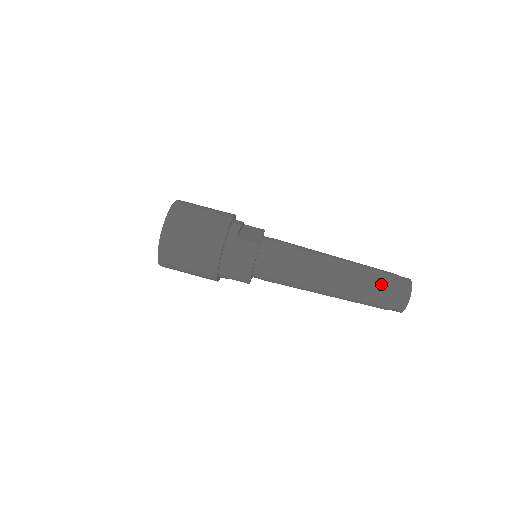
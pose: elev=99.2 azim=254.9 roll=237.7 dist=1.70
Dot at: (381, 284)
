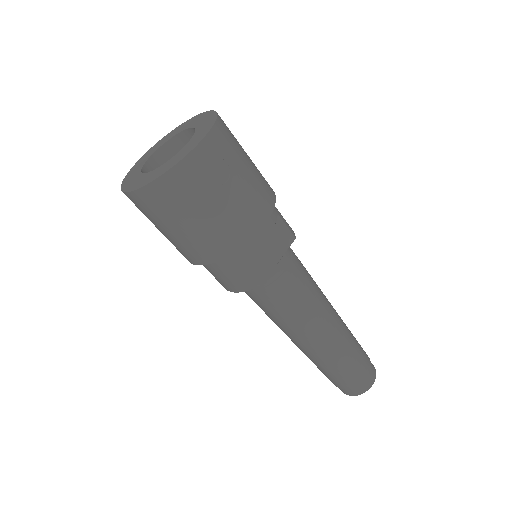
Dot at: (342, 377)
